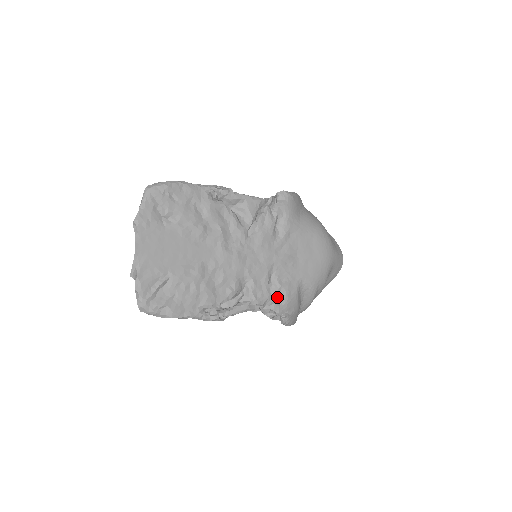
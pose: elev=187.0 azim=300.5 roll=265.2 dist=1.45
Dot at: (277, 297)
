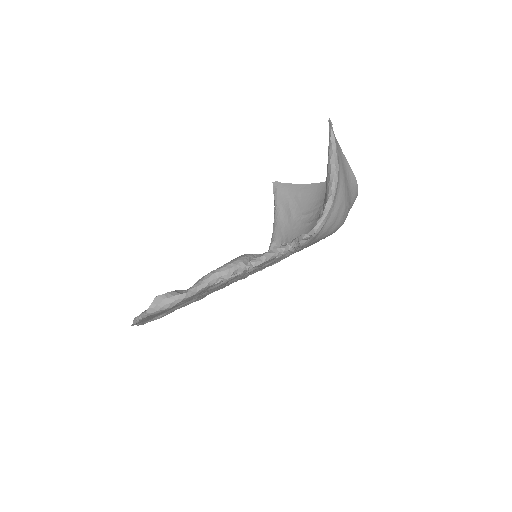
Dot at: occluded
